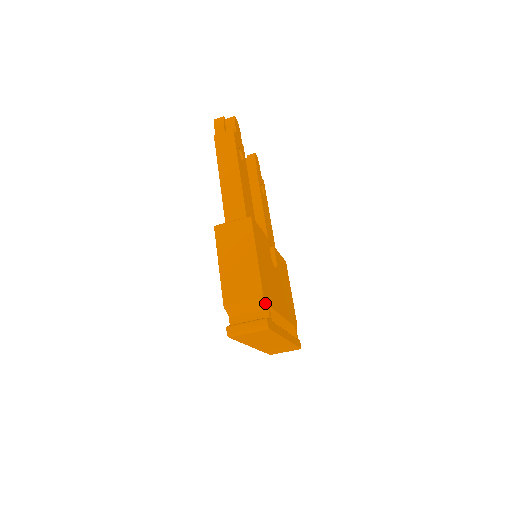
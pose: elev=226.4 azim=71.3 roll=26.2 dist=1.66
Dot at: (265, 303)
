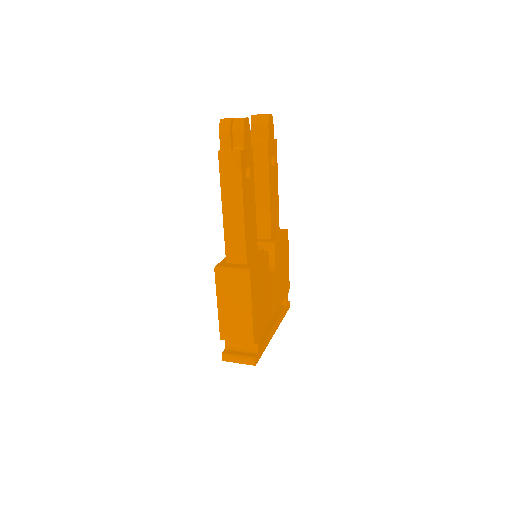
Dot at: occluded
